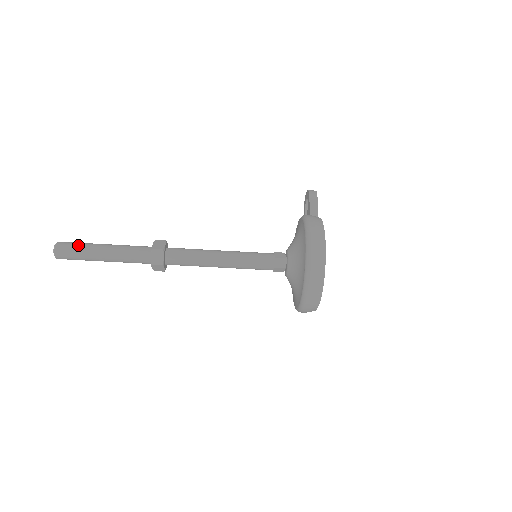
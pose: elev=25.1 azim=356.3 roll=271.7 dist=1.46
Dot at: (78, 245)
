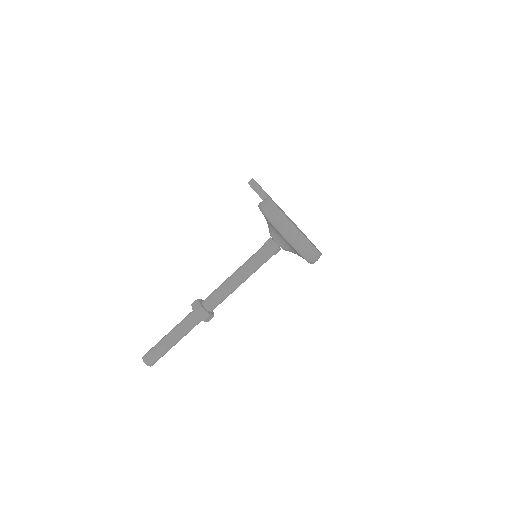
Dot at: (154, 349)
